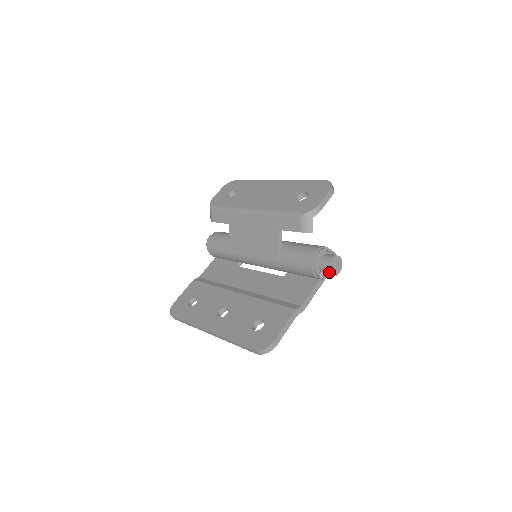
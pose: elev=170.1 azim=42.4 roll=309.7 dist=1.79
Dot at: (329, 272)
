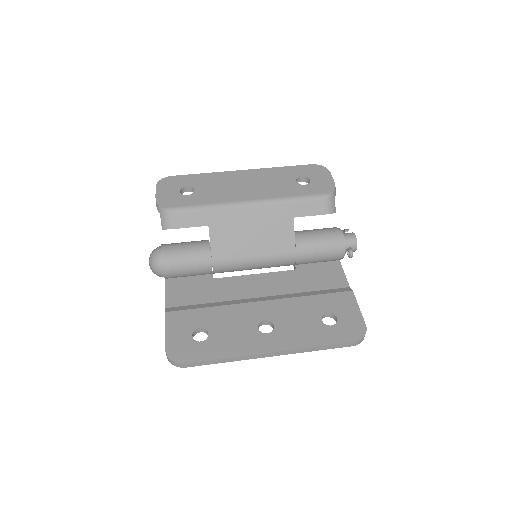
Dot at: (354, 249)
